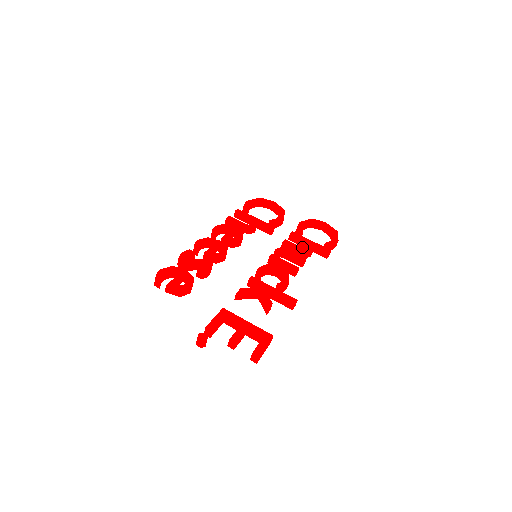
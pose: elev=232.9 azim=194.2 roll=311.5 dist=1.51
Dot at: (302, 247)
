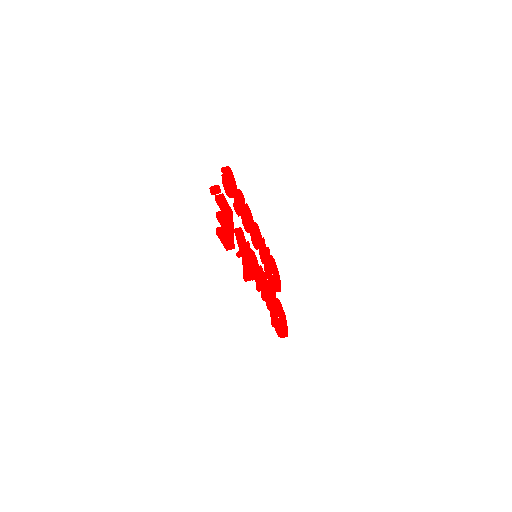
Dot at: occluded
